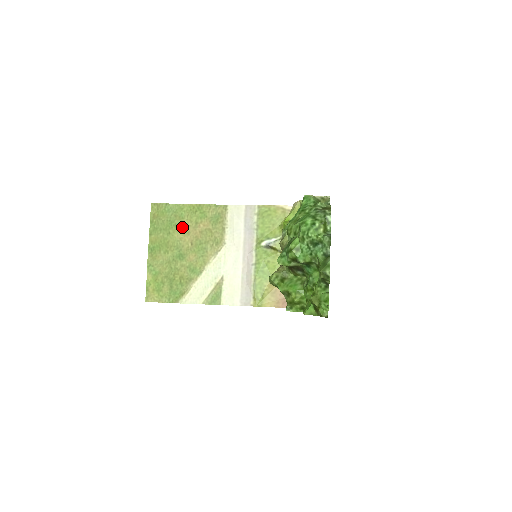
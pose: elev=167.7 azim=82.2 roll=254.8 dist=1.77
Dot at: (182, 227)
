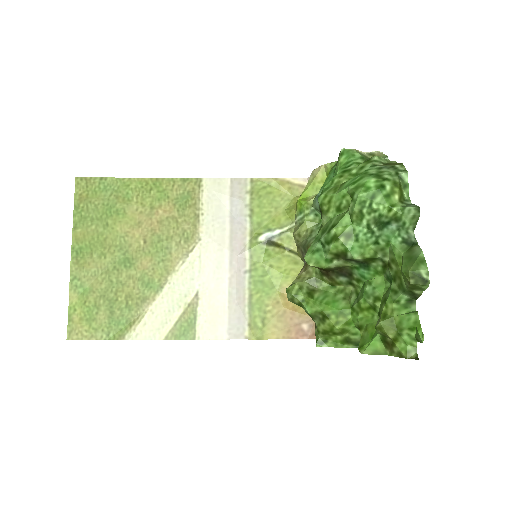
Dot at: (128, 215)
